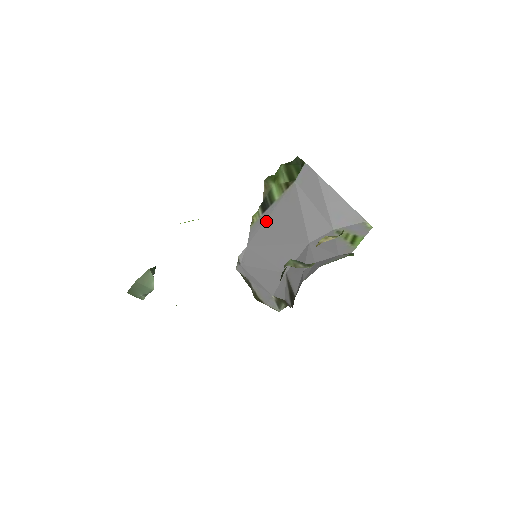
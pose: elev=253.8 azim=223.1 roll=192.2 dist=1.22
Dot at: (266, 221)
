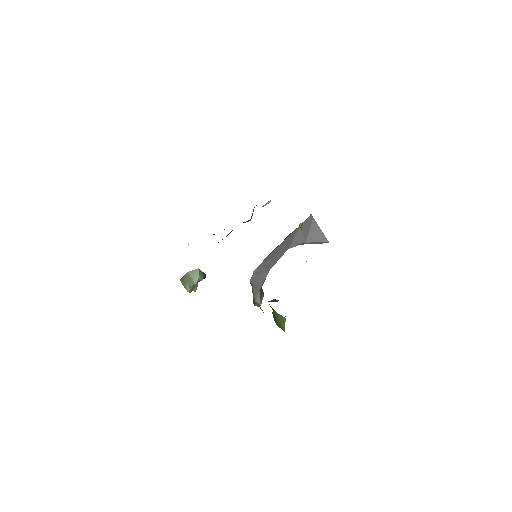
Dot at: (277, 248)
